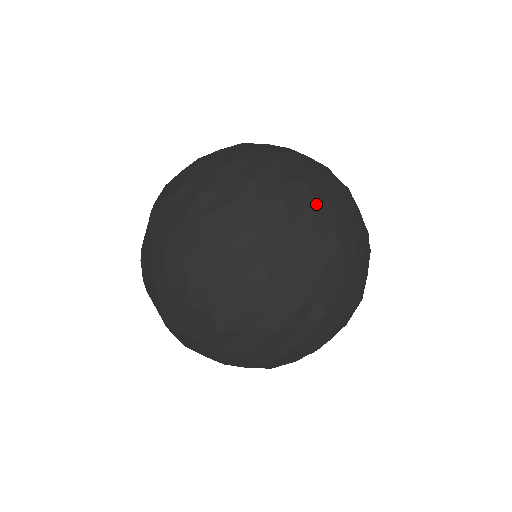
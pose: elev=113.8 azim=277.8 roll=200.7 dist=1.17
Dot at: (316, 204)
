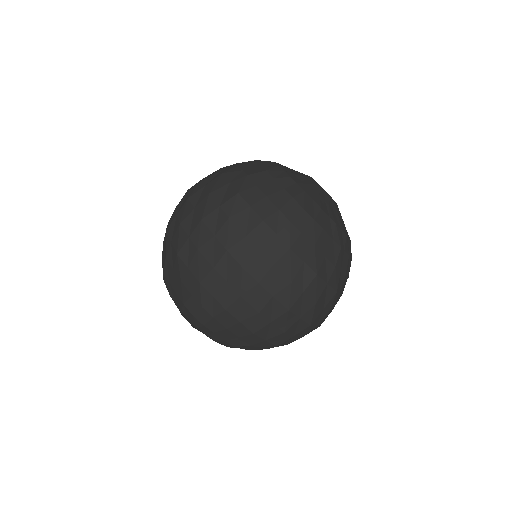
Dot at: (254, 204)
